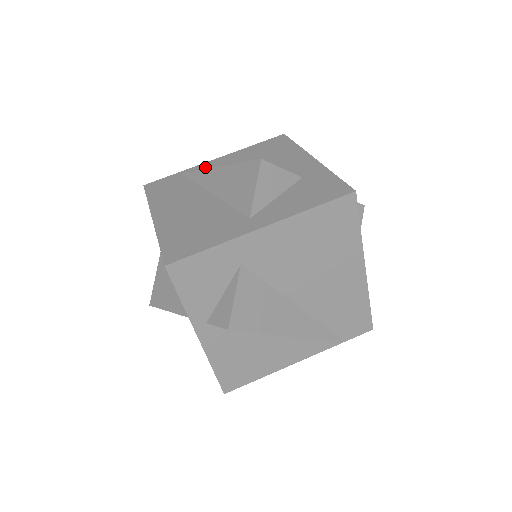
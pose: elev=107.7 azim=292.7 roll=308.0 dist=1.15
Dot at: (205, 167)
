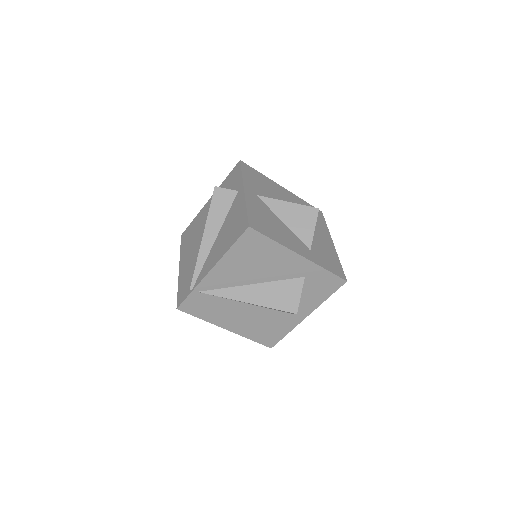
Dot at: (212, 282)
